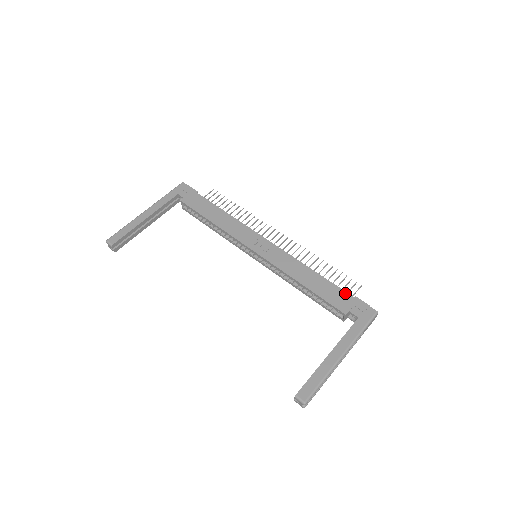
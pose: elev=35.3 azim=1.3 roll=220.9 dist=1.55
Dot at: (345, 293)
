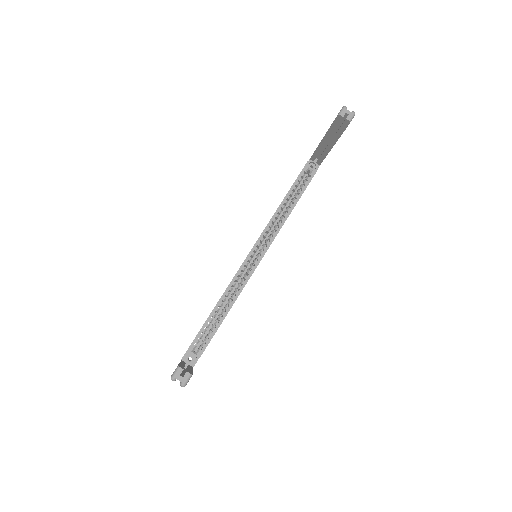
Dot at: occluded
